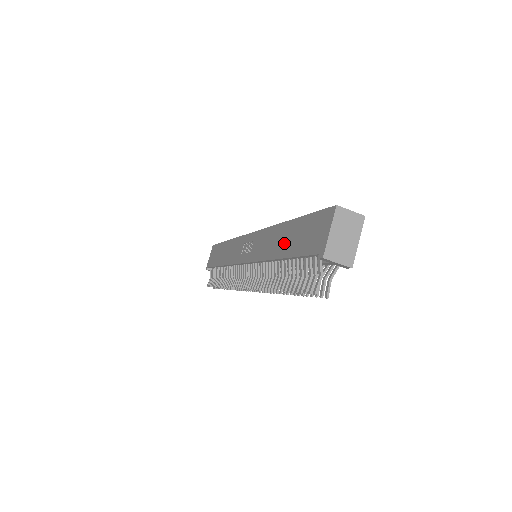
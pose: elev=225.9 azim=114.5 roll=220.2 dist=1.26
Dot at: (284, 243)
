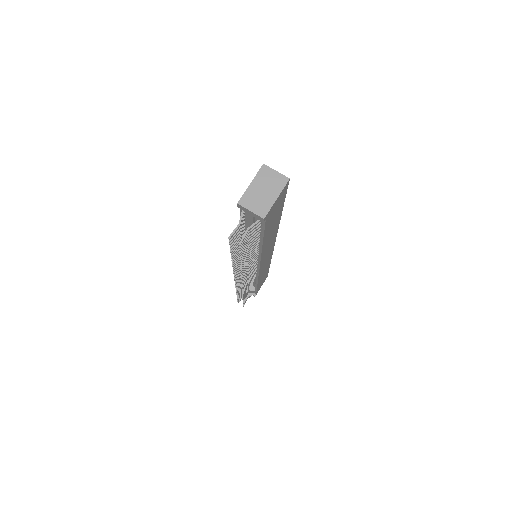
Dot at: occluded
